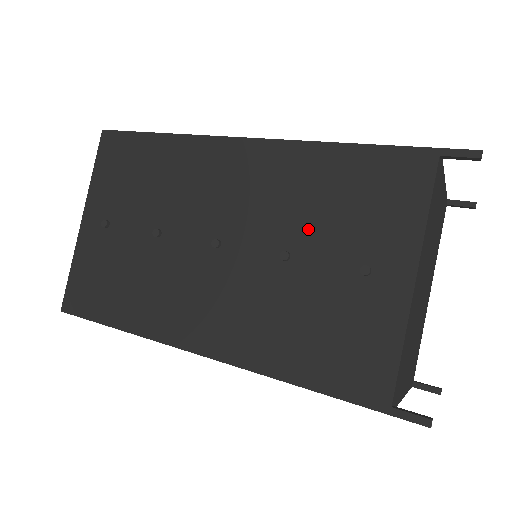
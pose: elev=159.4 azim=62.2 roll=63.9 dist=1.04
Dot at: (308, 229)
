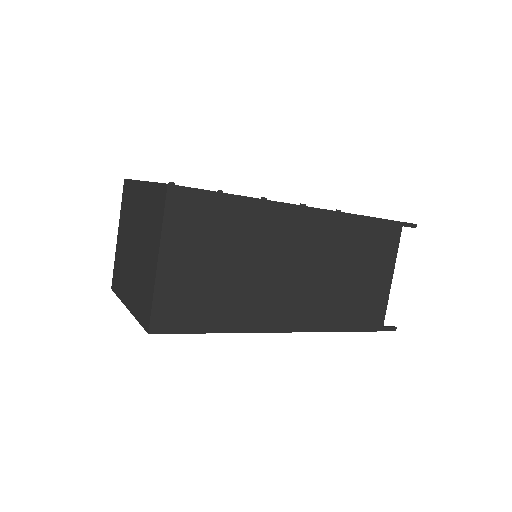
Dot at: occluded
